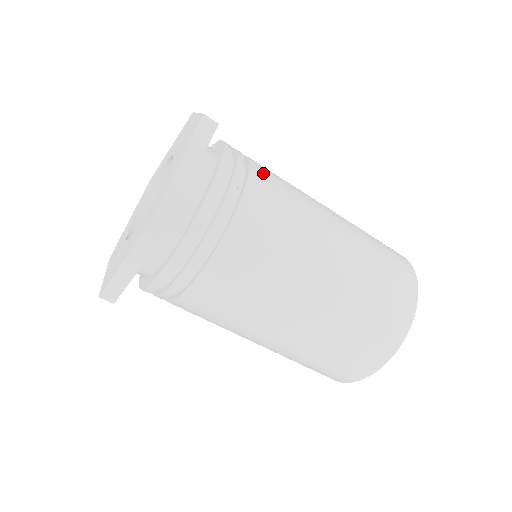
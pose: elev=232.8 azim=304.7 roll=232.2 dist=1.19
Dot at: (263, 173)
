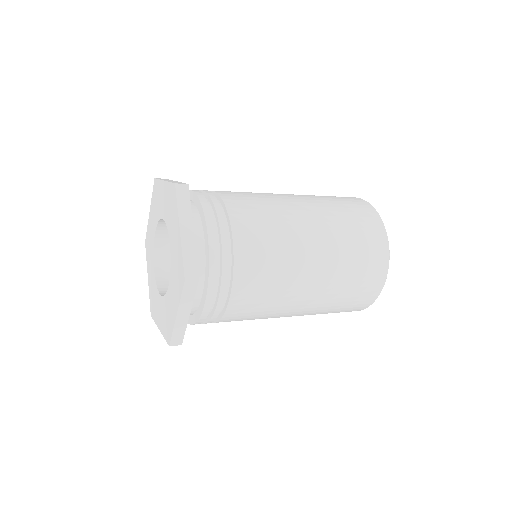
Dot at: (233, 198)
